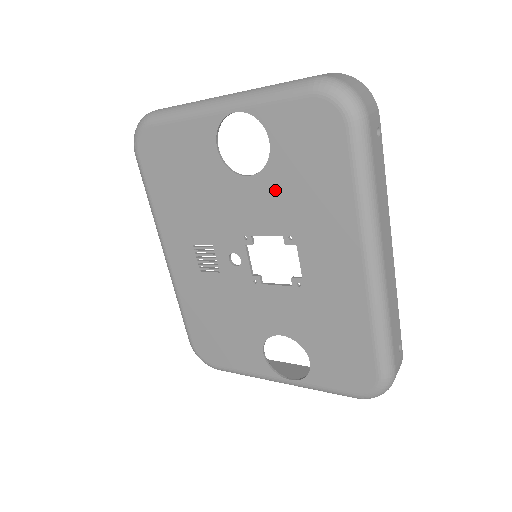
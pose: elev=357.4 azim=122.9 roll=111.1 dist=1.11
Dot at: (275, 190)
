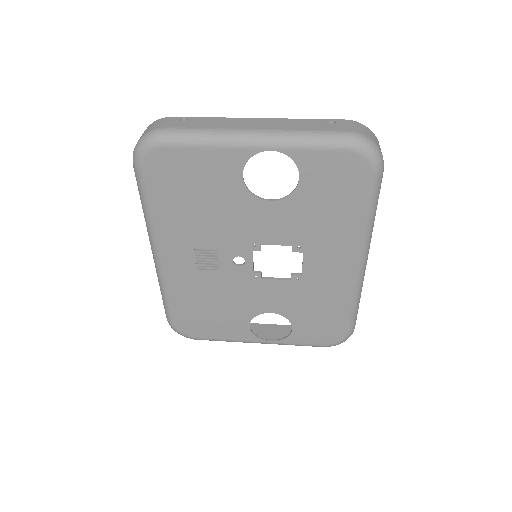
Dot at: (294, 213)
